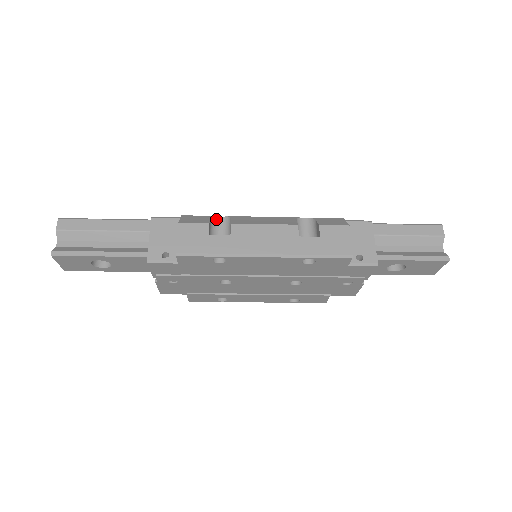
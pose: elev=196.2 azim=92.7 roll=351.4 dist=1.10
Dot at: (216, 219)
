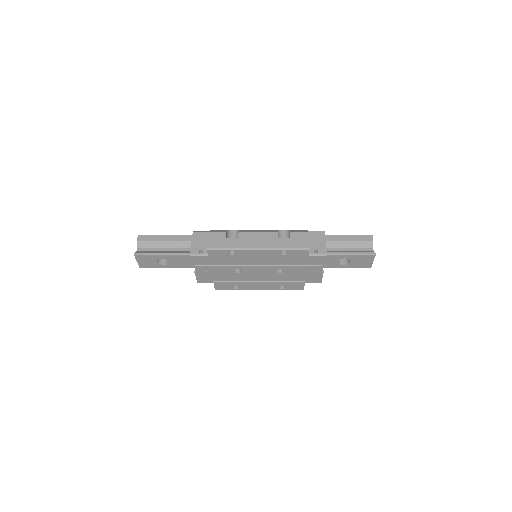
Dot at: (231, 231)
